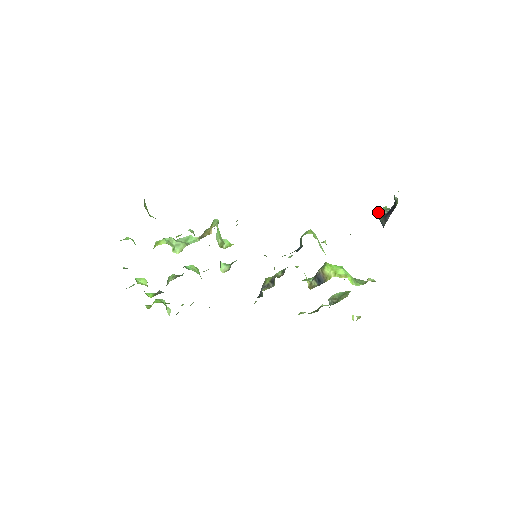
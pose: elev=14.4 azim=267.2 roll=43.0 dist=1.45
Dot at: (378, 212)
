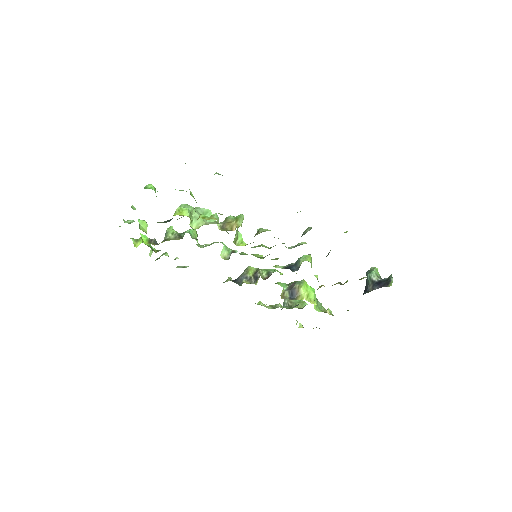
Dot at: (371, 275)
